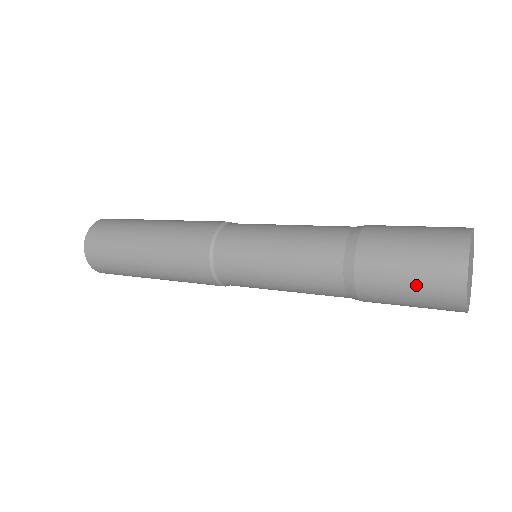
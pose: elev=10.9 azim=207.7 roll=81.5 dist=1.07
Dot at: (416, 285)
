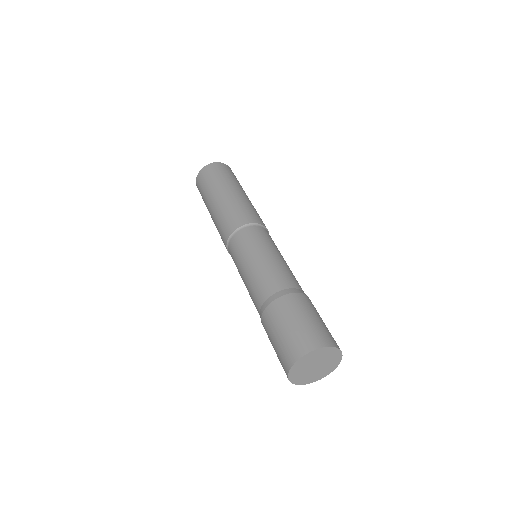
Dot at: (299, 326)
